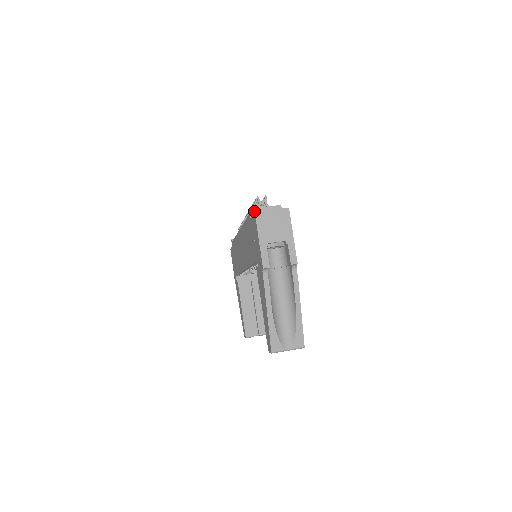
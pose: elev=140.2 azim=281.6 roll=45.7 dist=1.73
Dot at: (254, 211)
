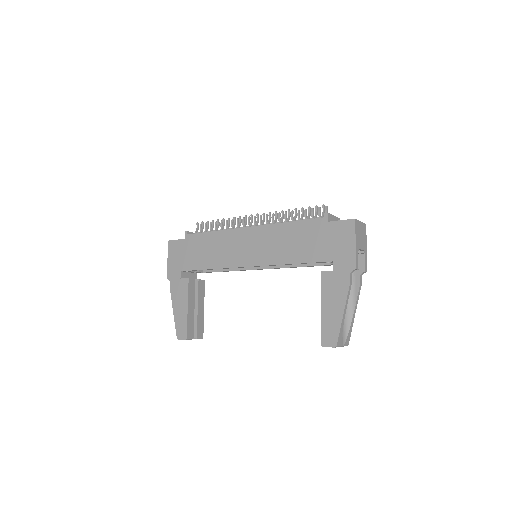
Dot at: (330, 216)
